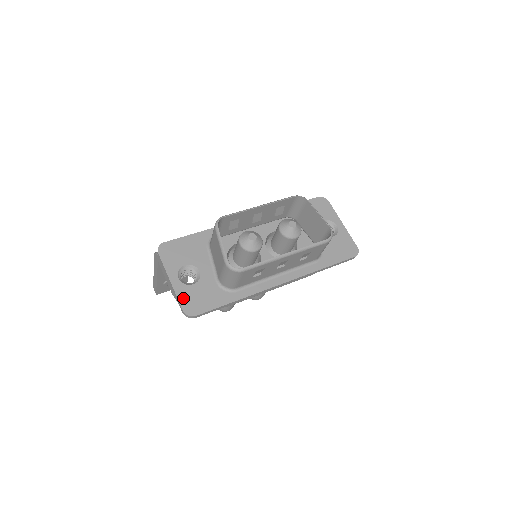
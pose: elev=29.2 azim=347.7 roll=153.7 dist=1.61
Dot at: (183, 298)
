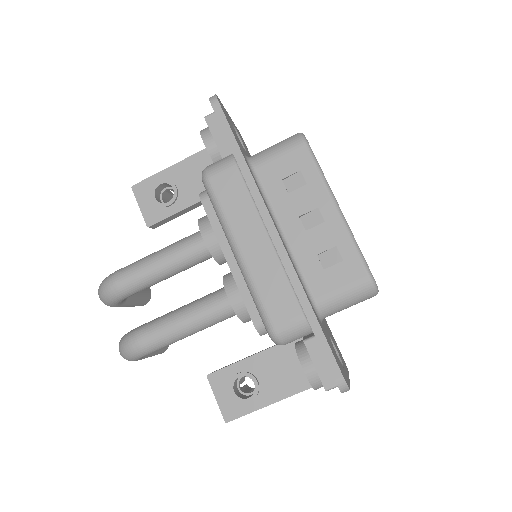
Dot at: occluded
